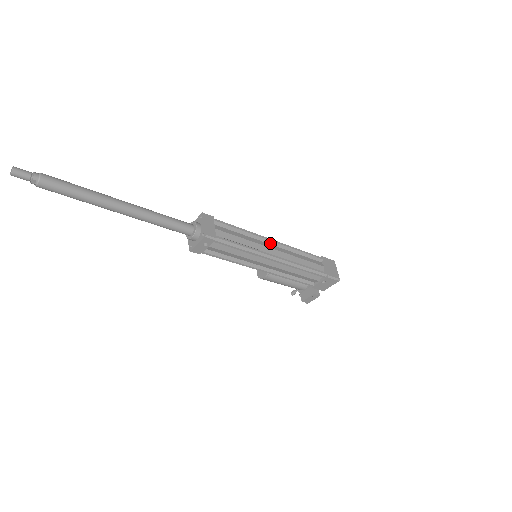
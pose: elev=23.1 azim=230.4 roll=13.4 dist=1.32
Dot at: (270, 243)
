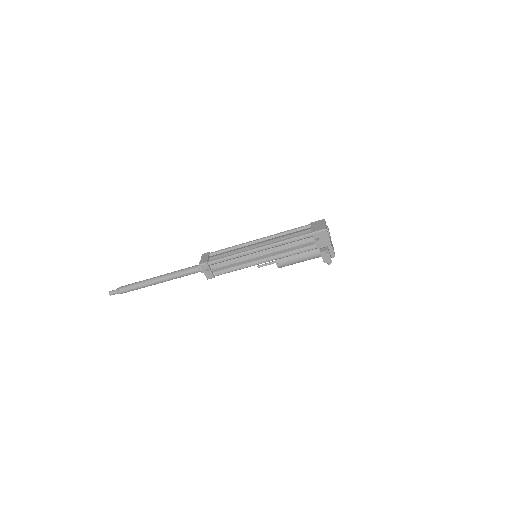
Dot at: (257, 242)
